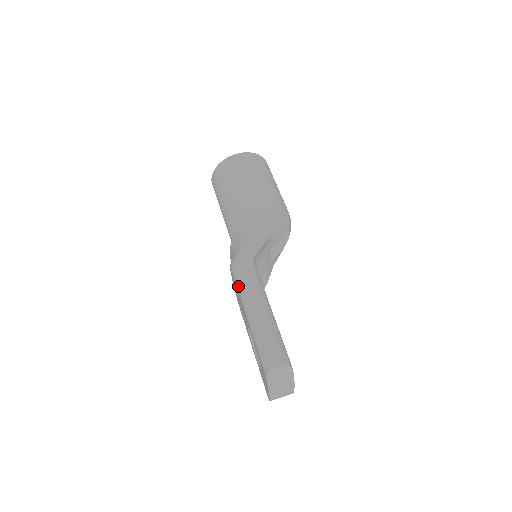
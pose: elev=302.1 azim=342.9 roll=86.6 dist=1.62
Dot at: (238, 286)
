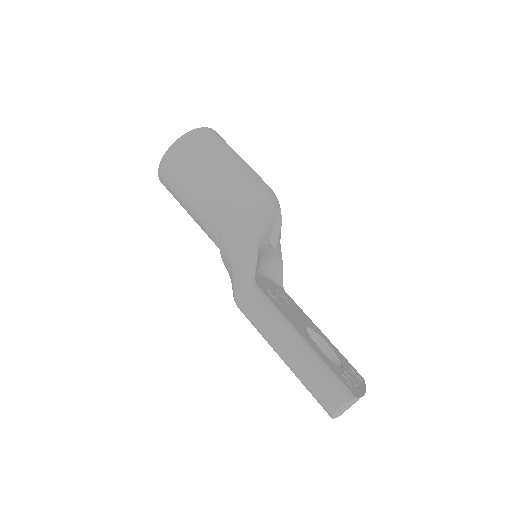
Dot at: (254, 326)
